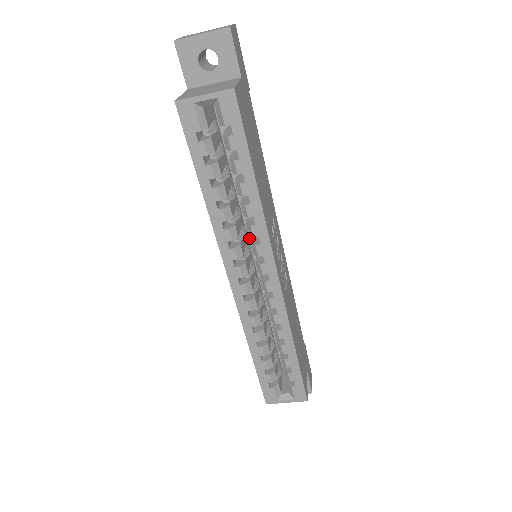
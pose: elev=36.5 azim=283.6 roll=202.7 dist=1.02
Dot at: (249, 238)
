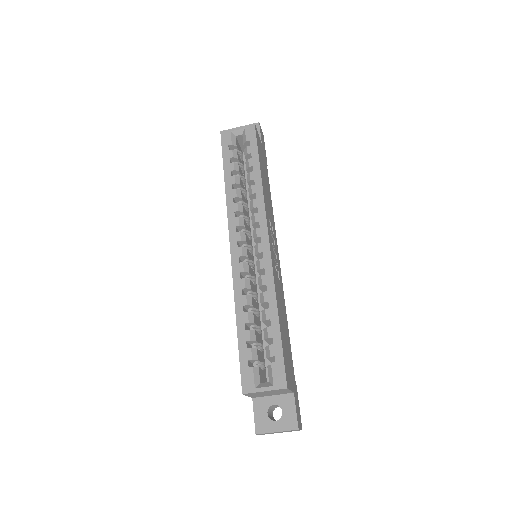
Dot at: (253, 240)
